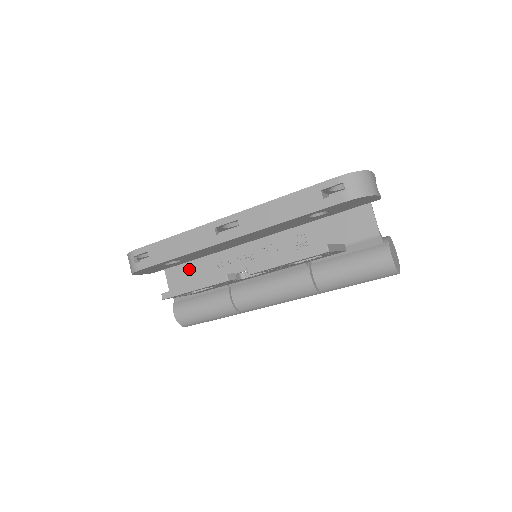
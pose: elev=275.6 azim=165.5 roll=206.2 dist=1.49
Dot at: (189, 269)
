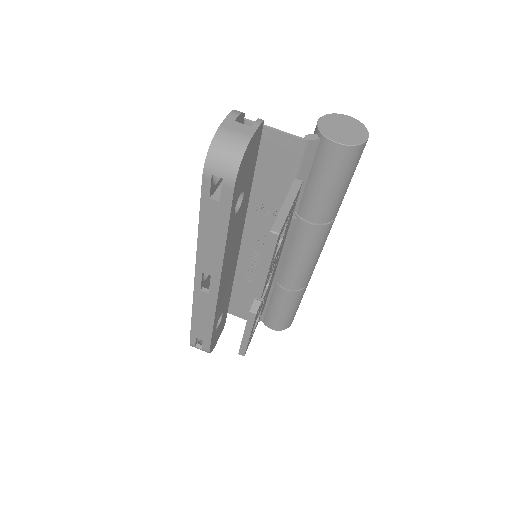
Dot at: (238, 299)
